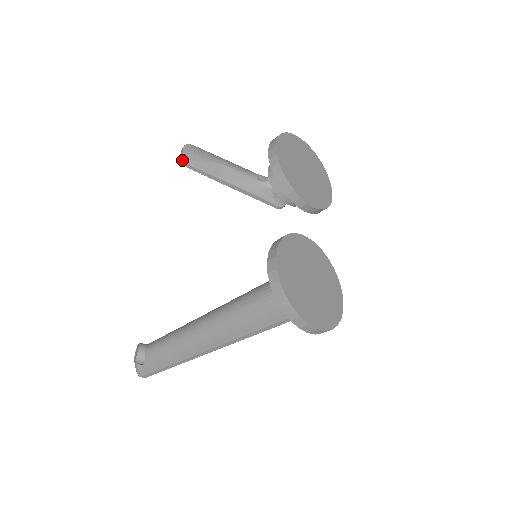
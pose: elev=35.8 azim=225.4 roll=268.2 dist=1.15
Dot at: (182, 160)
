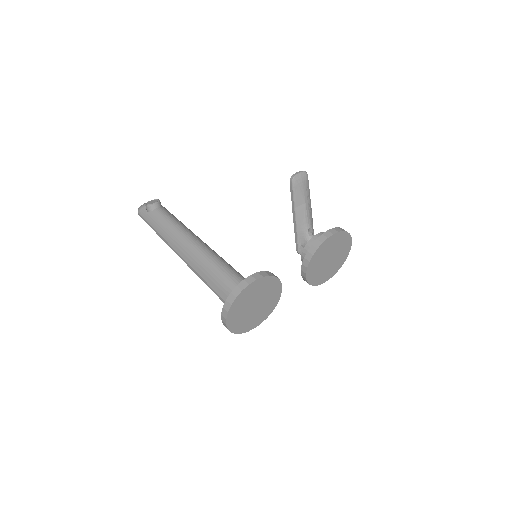
Dot at: (293, 177)
